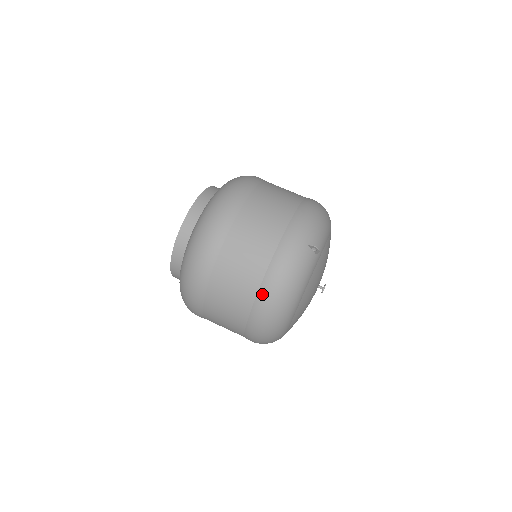
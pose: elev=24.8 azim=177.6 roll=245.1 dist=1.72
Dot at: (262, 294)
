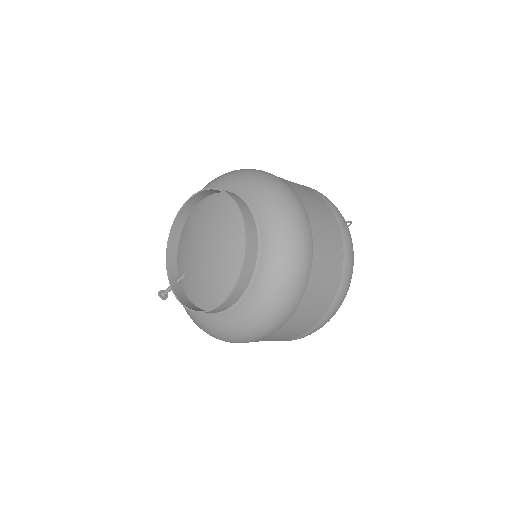
Dot at: (345, 278)
